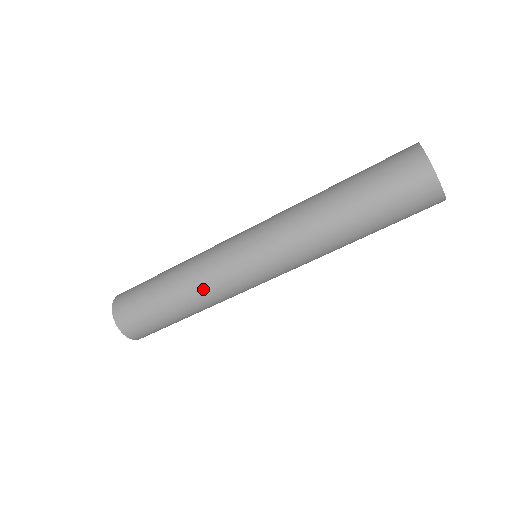
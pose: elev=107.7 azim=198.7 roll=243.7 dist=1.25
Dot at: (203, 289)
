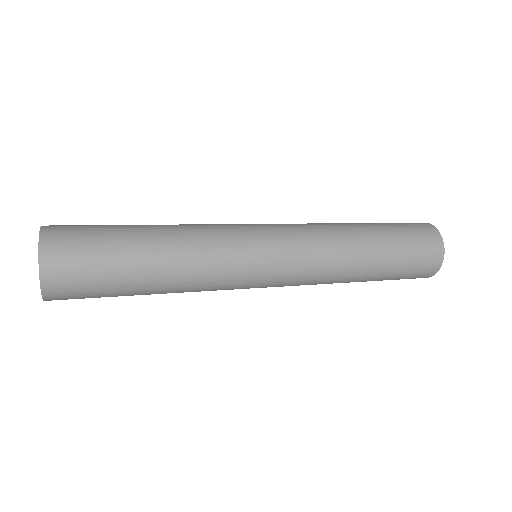
Dot at: (199, 249)
